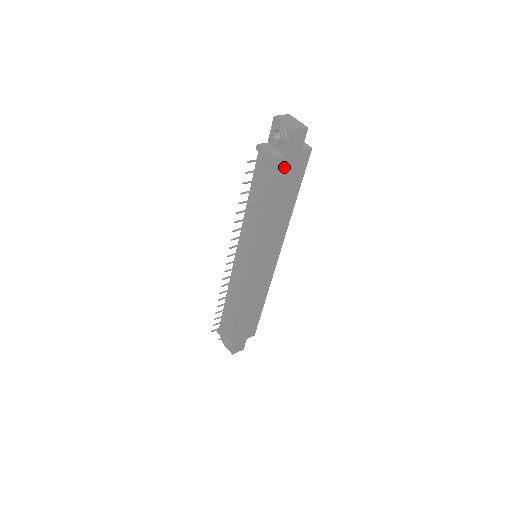
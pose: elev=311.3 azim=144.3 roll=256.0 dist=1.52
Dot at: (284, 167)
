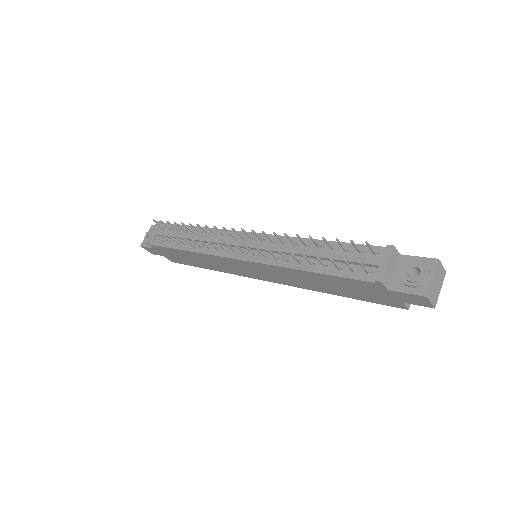
Dot at: (374, 288)
